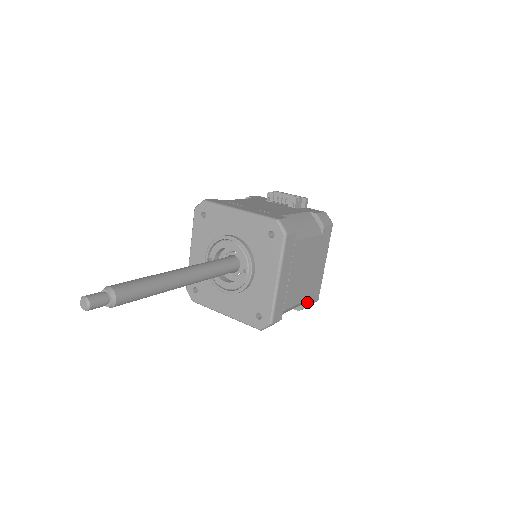
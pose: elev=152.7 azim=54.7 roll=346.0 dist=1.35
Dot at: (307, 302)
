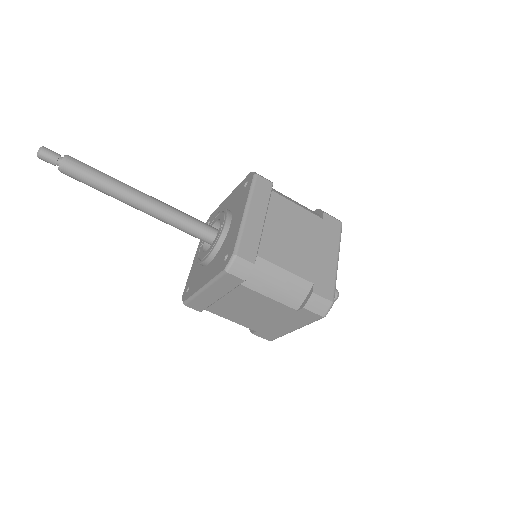
Dot at: (310, 291)
